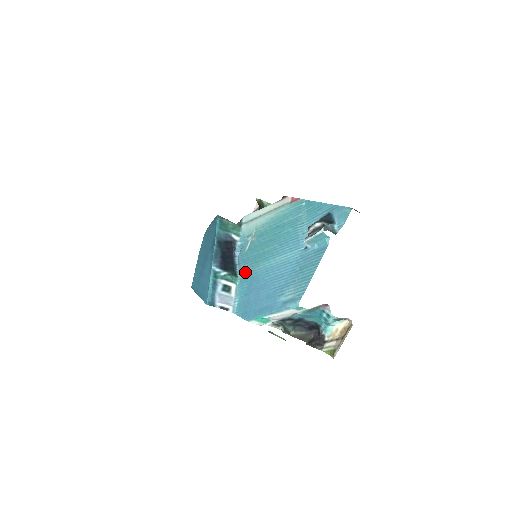
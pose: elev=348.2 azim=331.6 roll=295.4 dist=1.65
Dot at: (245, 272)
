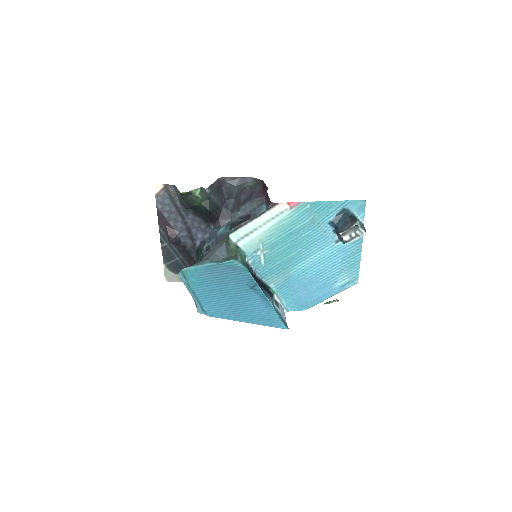
Dot at: (277, 281)
